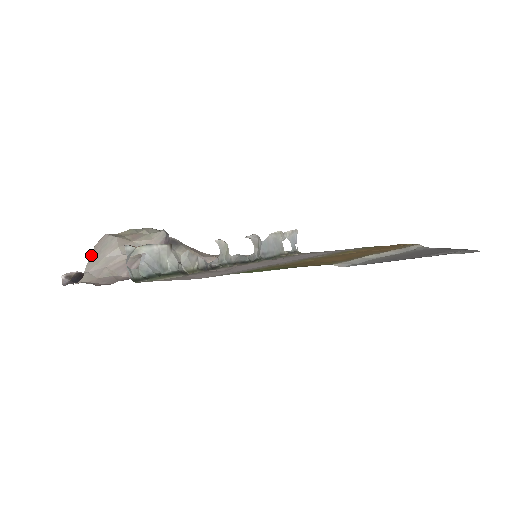
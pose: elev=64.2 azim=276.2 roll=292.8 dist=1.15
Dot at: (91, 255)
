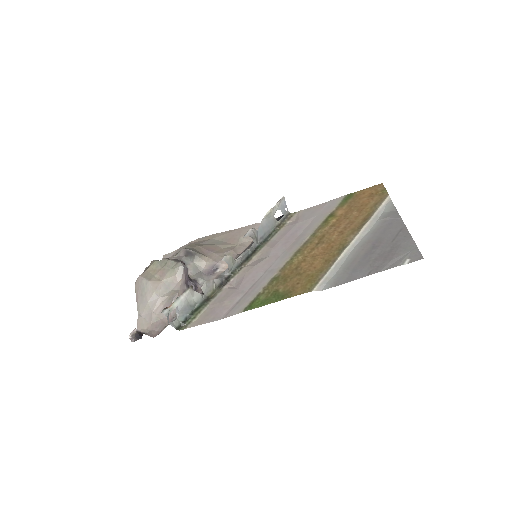
Dot at: (136, 297)
